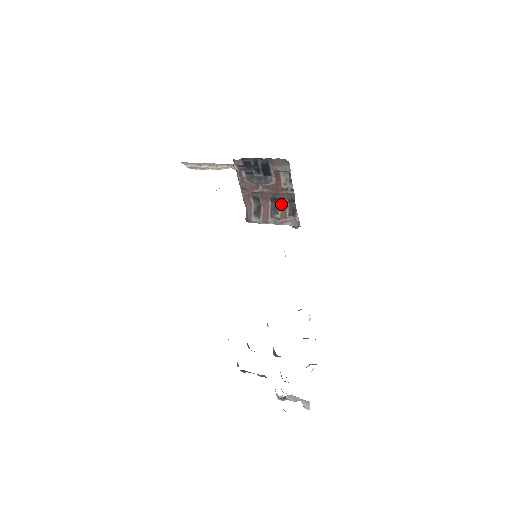
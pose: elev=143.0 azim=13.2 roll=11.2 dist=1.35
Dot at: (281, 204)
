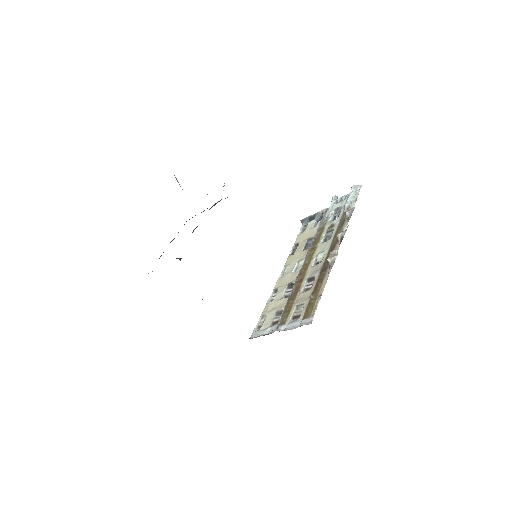
Dot at: occluded
